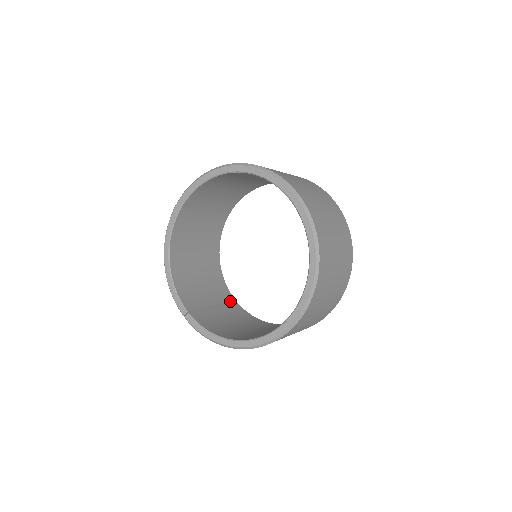
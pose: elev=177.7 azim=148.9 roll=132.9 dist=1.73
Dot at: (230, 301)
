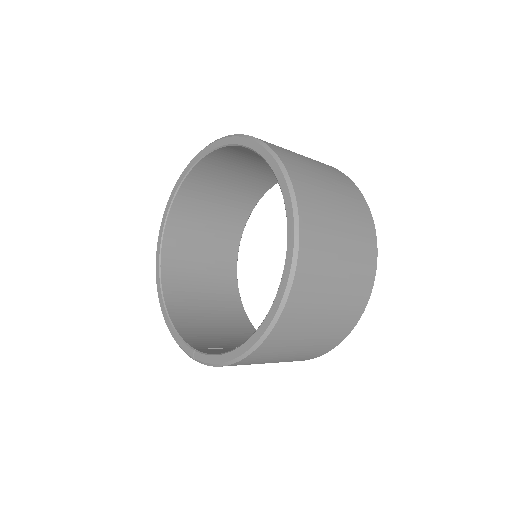
Dot at: occluded
